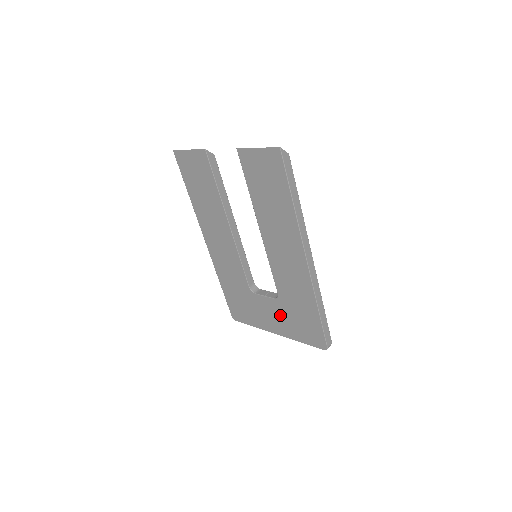
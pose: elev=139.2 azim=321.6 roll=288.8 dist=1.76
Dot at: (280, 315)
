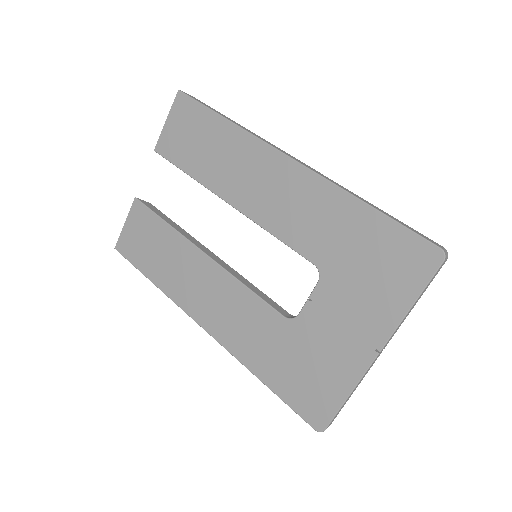
Dot at: (347, 299)
